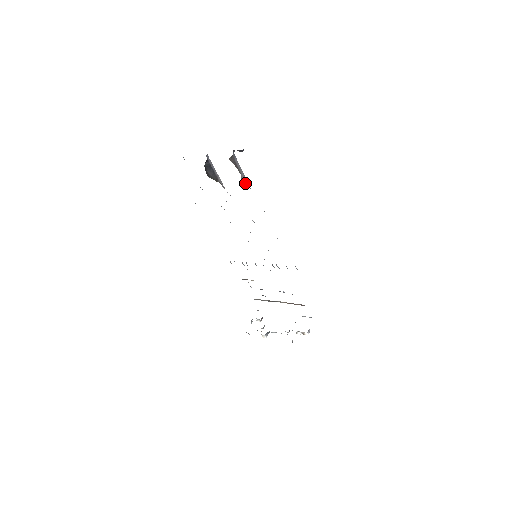
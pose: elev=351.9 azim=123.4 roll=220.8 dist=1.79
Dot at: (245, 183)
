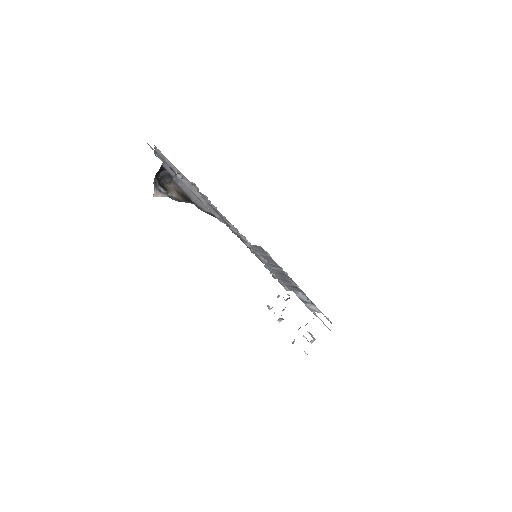
Dot at: (199, 206)
